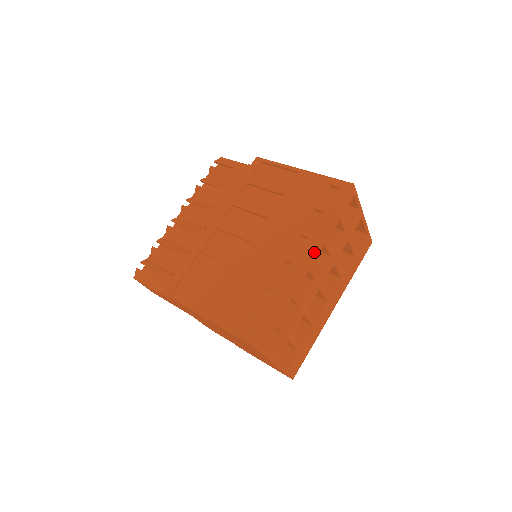
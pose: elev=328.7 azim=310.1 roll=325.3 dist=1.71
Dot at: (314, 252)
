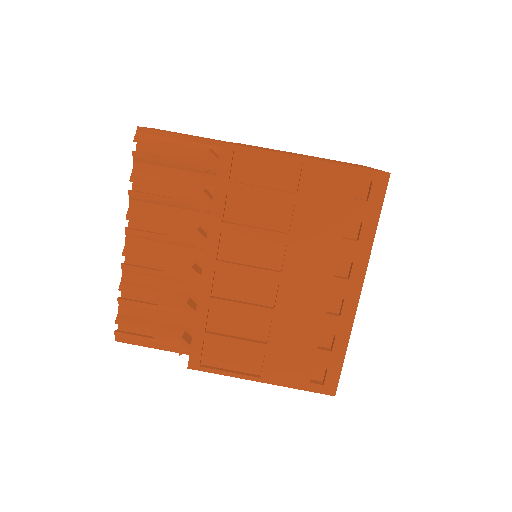
Dot at: (363, 276)
